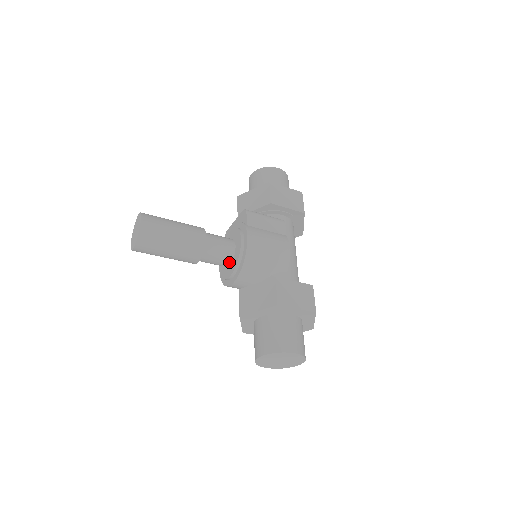
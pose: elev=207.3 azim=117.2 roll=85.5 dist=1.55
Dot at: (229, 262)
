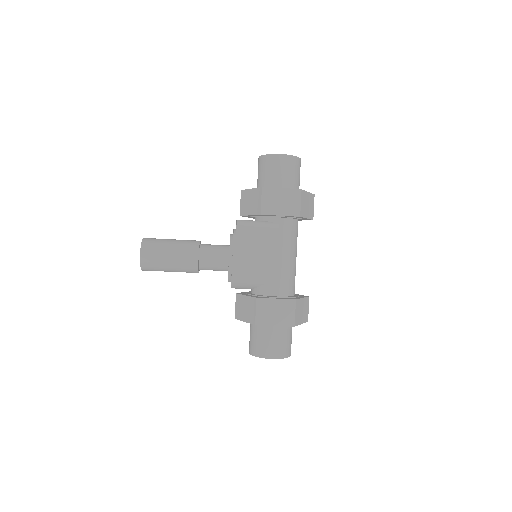
Dot at: (226, 270)
